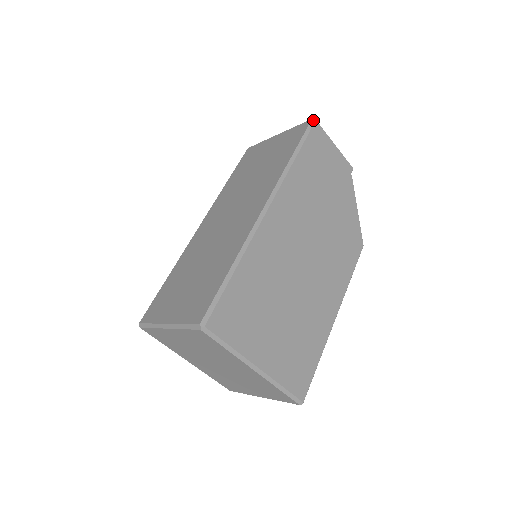
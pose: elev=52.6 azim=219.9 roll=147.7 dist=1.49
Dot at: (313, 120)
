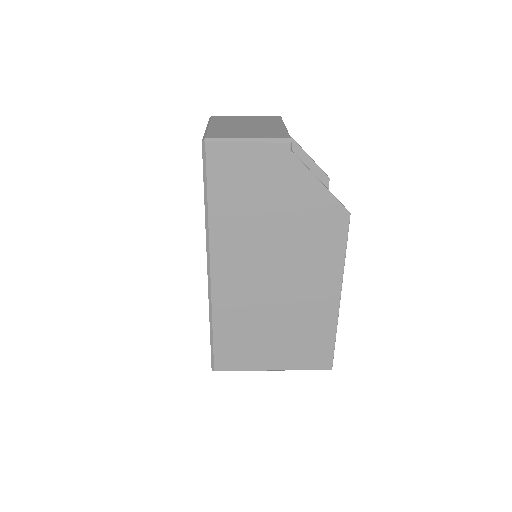
Dot at: (203, 144)
